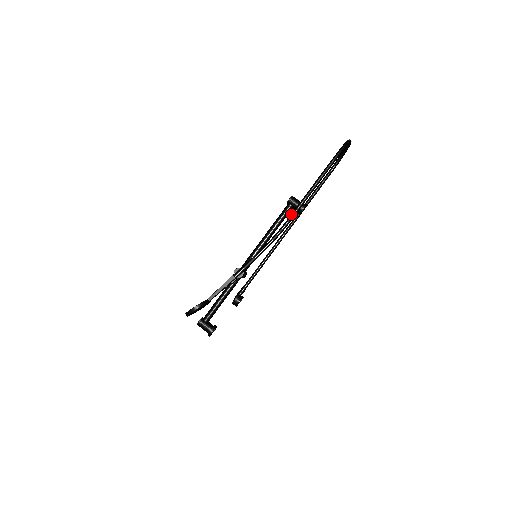
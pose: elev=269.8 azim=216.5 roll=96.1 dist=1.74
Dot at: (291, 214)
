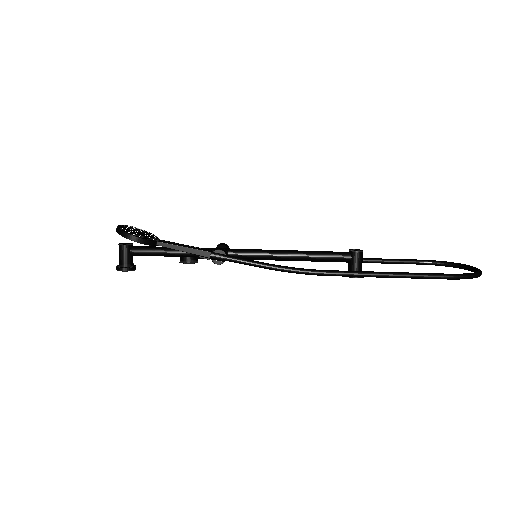
Dot at: (340, 271)
